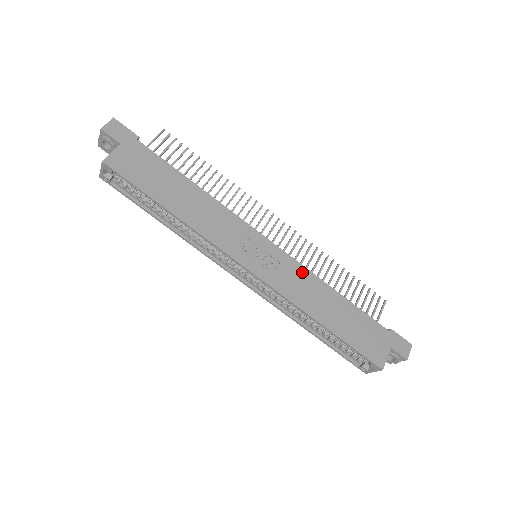
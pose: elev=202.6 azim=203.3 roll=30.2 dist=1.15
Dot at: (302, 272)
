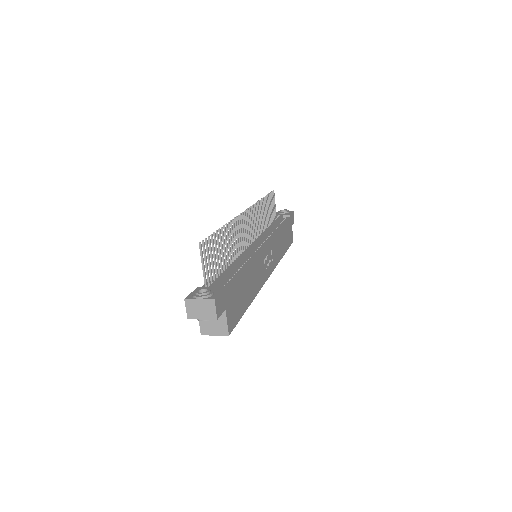
Dot at: (275, 240)
